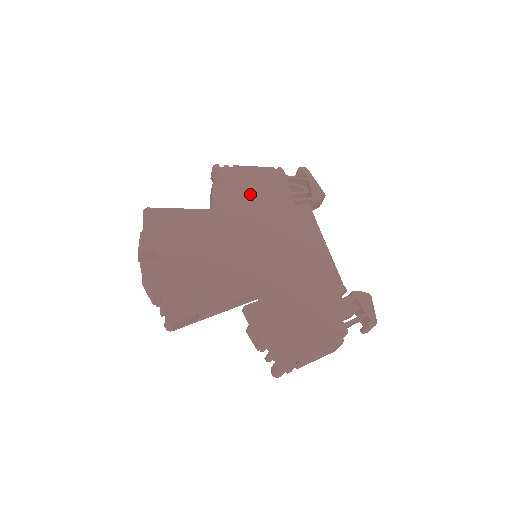
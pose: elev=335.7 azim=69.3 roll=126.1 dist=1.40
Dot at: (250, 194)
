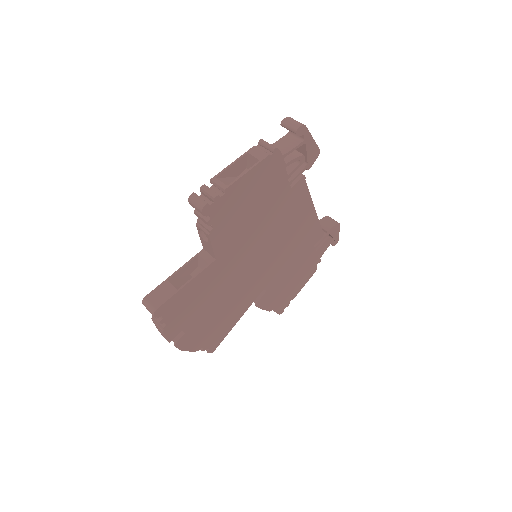
Dot at: (248, 213)
